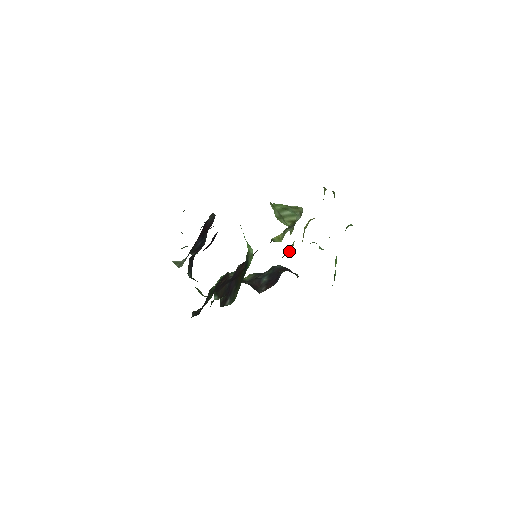
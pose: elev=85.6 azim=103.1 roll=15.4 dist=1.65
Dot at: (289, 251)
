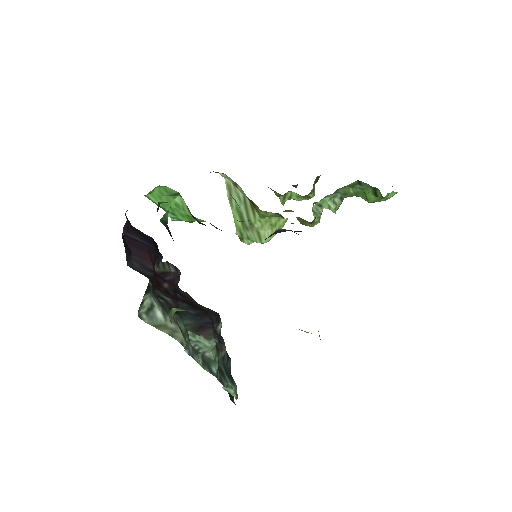
Dot at: occluded
